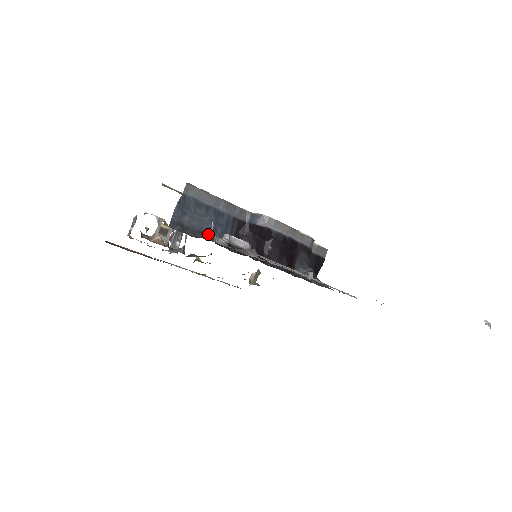
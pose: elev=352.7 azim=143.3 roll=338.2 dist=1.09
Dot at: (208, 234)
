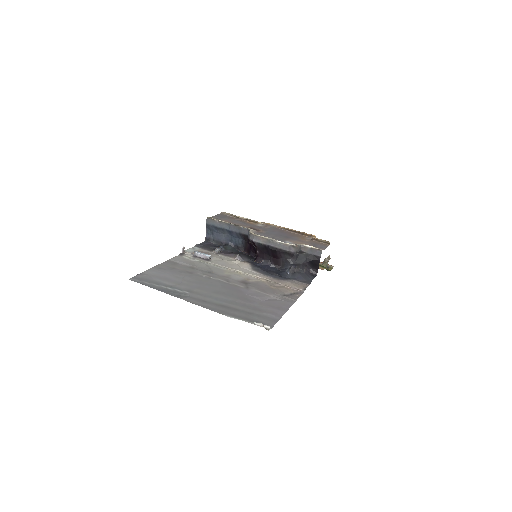
Dot at: (228, 243)
